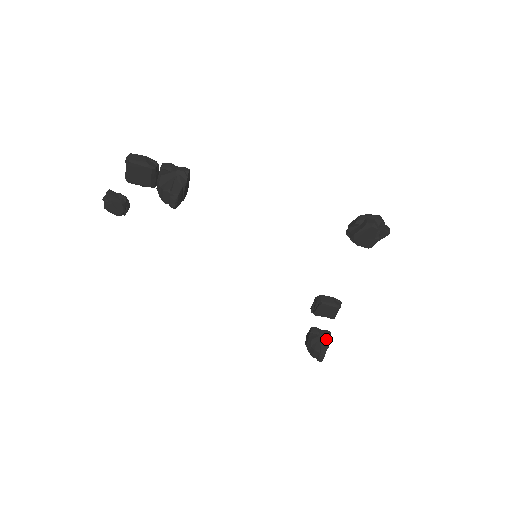
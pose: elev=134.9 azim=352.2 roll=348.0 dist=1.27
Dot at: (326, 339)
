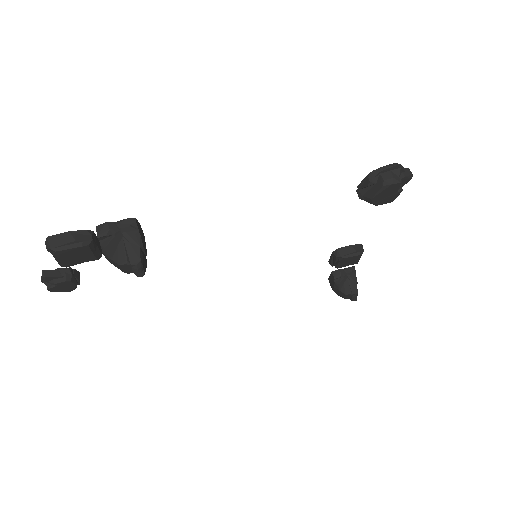
Dot at: (352, 276)
